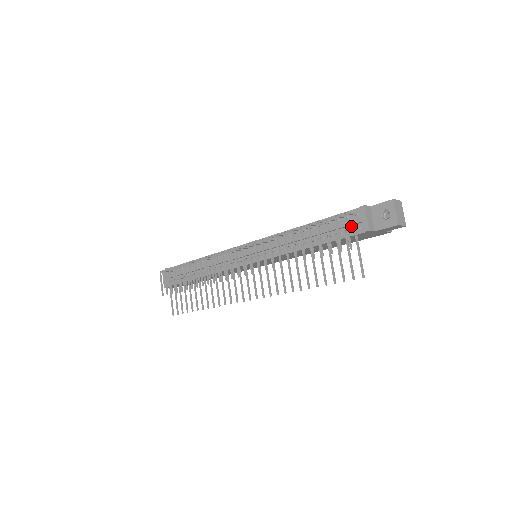
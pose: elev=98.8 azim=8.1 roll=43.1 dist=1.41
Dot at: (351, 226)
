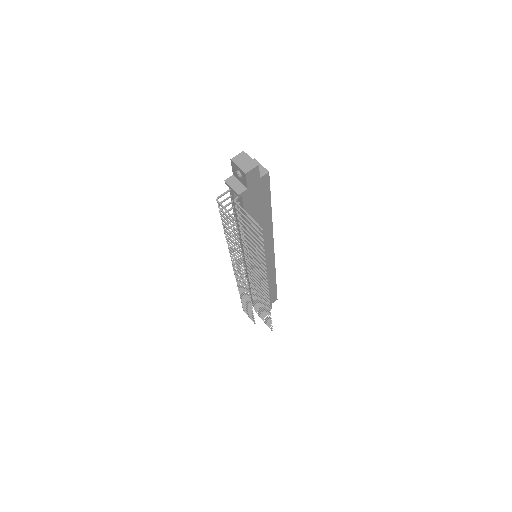
Dot at: (237, 199)
